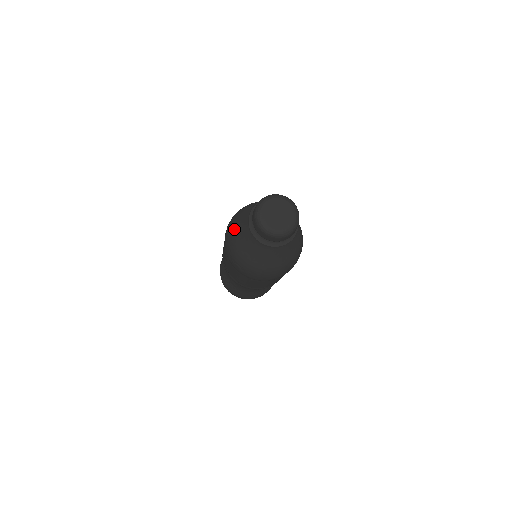
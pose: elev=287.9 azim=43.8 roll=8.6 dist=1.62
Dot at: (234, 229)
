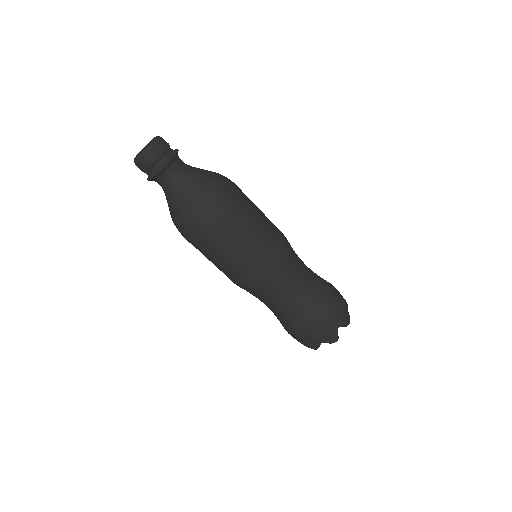
Dot at: occluded
